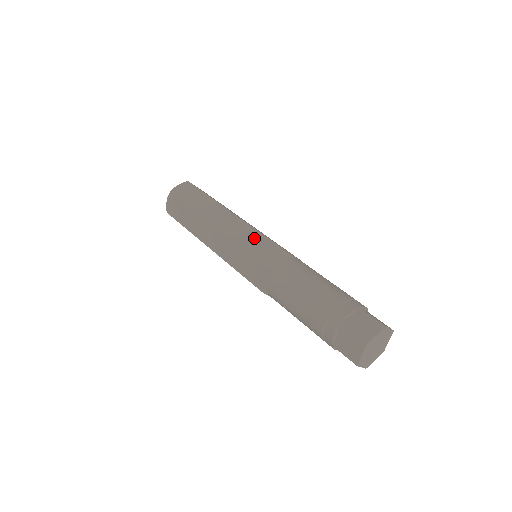
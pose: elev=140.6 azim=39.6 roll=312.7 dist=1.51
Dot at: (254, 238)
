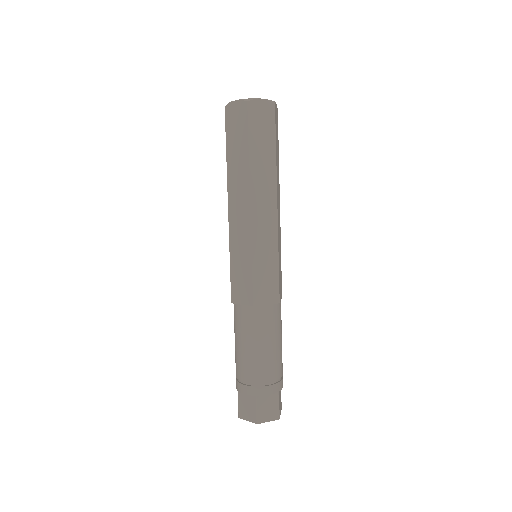
Dot at: (269, 256)
